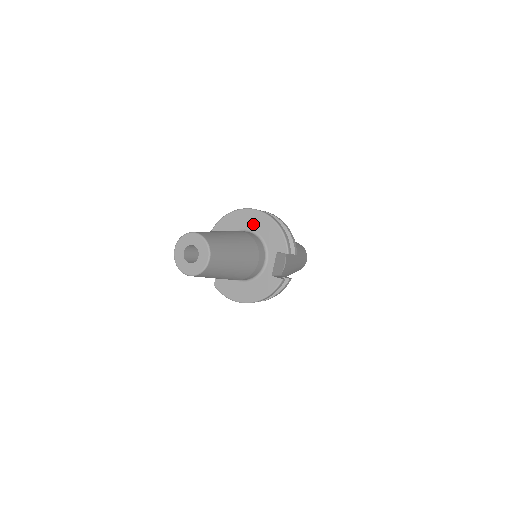
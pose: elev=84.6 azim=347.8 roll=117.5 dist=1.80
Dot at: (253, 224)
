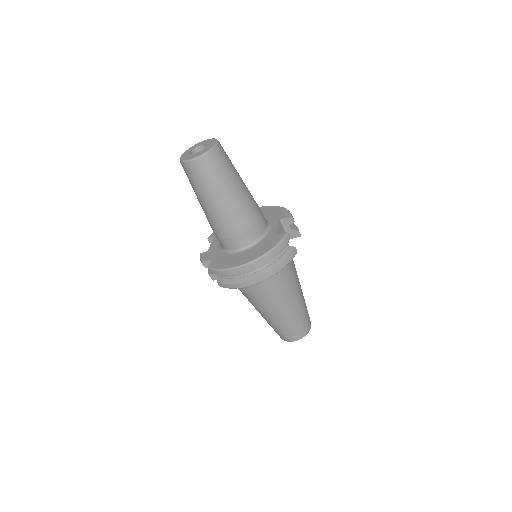
Dot at: occluded
